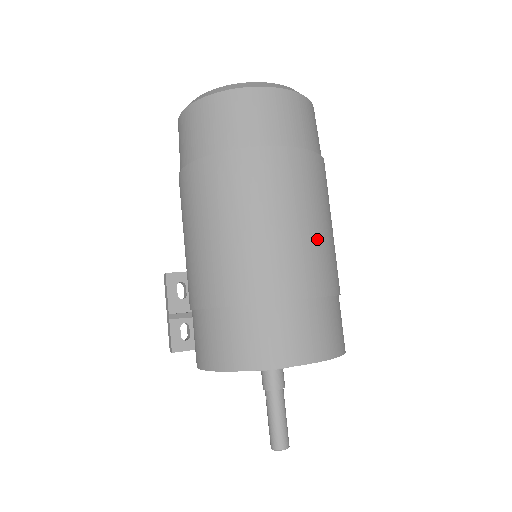
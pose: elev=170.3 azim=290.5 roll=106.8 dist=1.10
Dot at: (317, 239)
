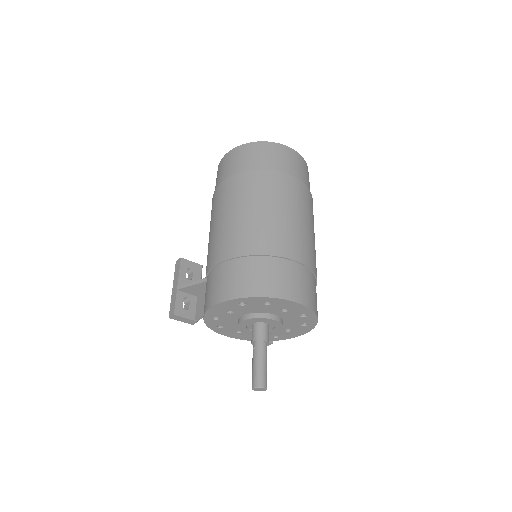
Dot at: (311, 237)
